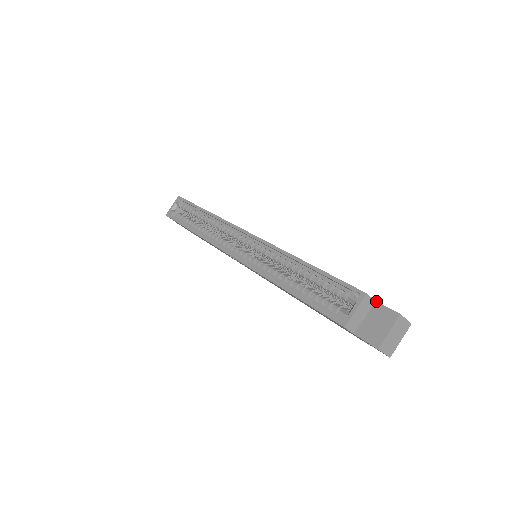
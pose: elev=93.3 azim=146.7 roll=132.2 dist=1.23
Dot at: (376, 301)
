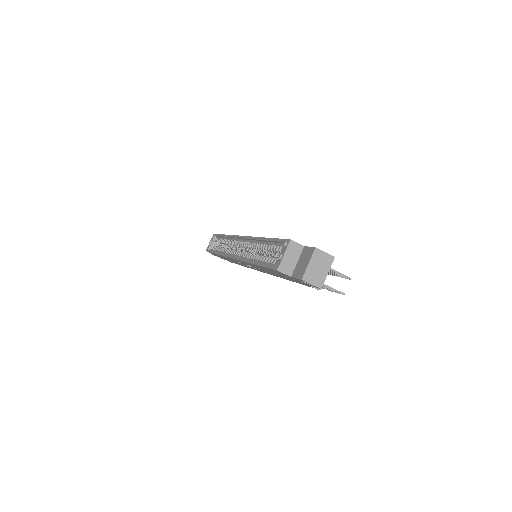
Dot at: (304, 246)
